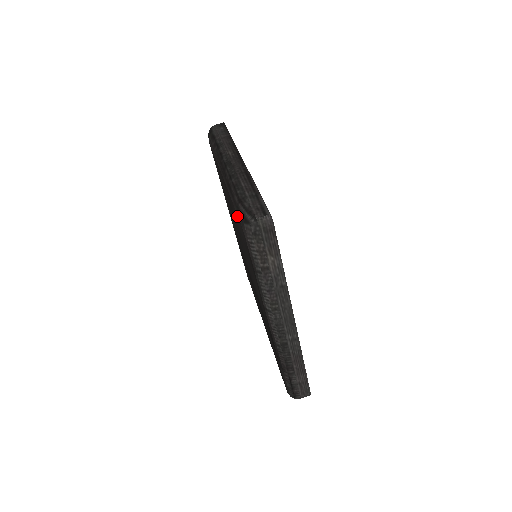
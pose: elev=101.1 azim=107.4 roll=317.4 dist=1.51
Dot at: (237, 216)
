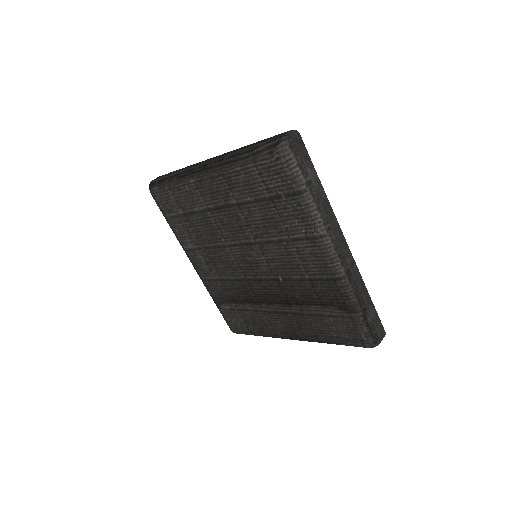
Dot at: (255, 166)
